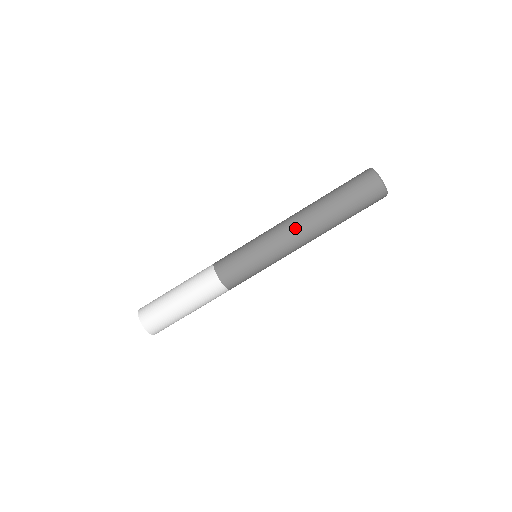
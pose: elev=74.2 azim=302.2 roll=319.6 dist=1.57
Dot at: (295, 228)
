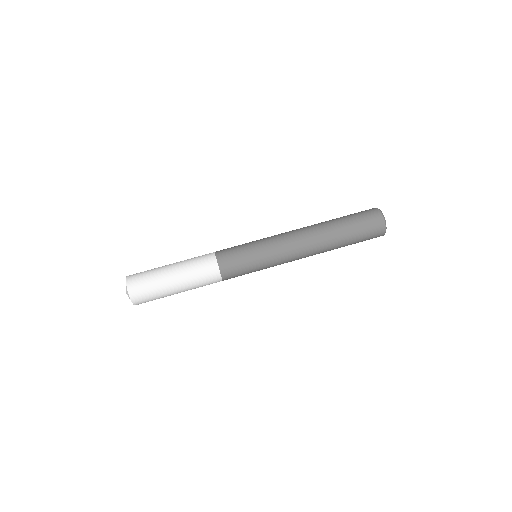
Dot at: (303, 247)
